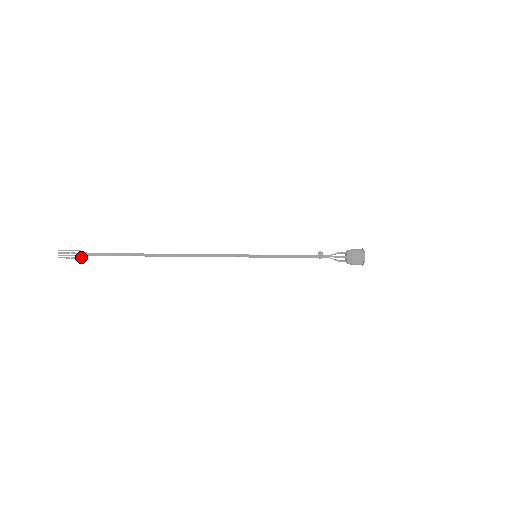
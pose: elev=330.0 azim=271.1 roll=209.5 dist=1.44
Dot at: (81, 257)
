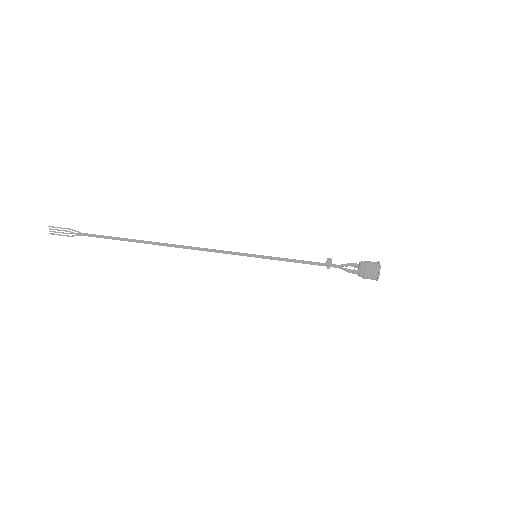
Dot at: (72, 236)
